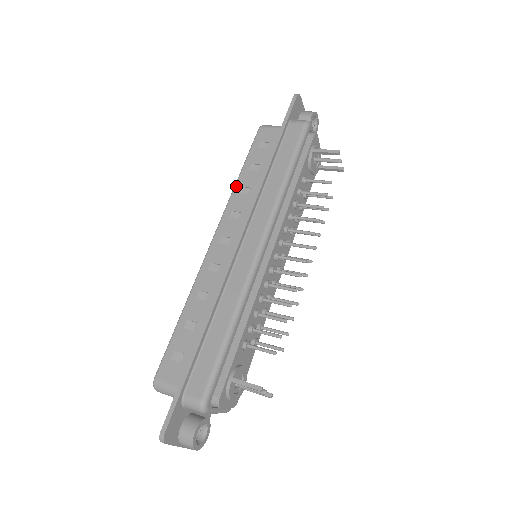
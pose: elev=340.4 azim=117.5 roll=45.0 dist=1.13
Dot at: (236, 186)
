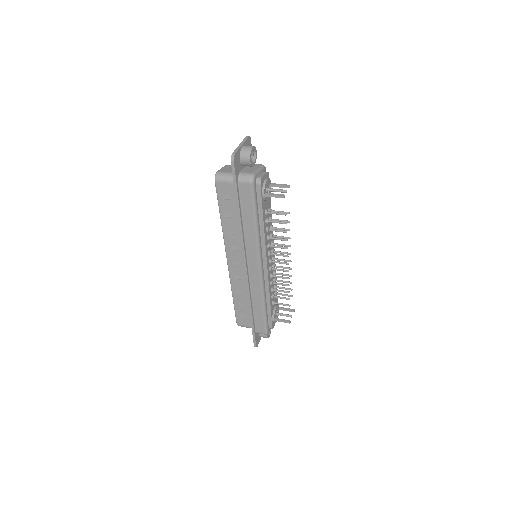
Dot at: (223, 229)
